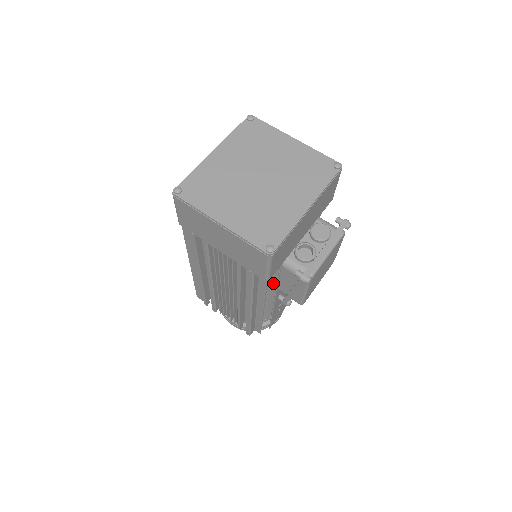
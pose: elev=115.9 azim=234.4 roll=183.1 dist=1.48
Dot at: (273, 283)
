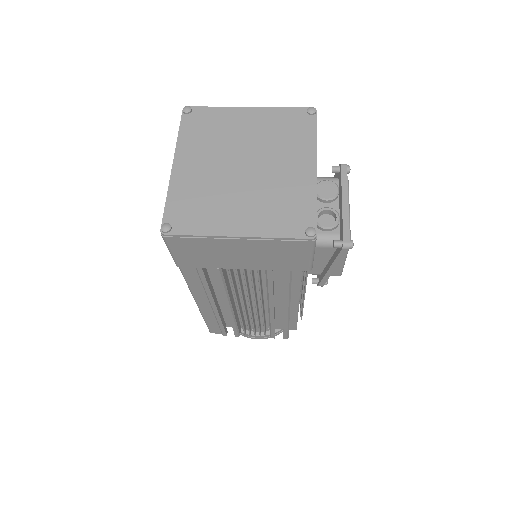
Dot at: occluded
